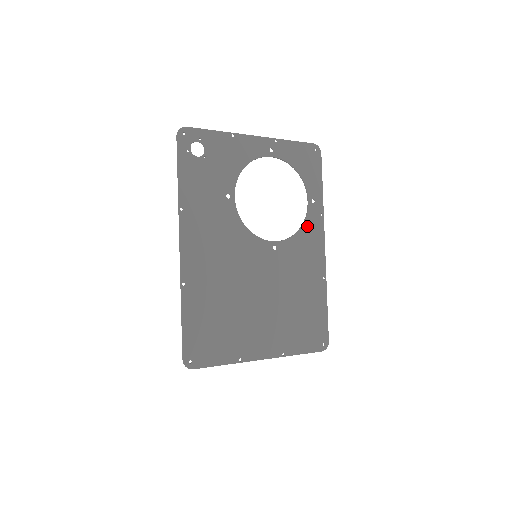
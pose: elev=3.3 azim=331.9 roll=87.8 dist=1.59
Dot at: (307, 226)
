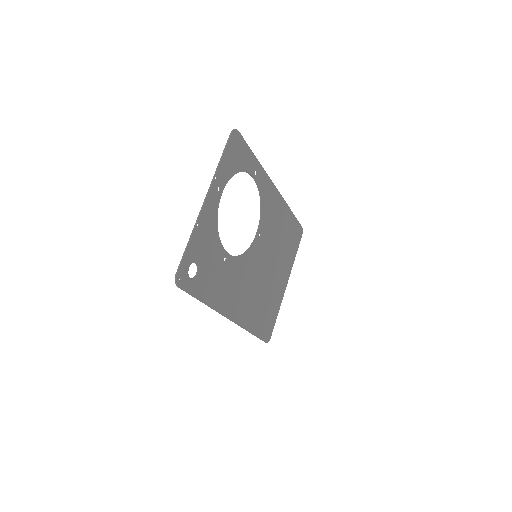
Dot at: (263, 194)
